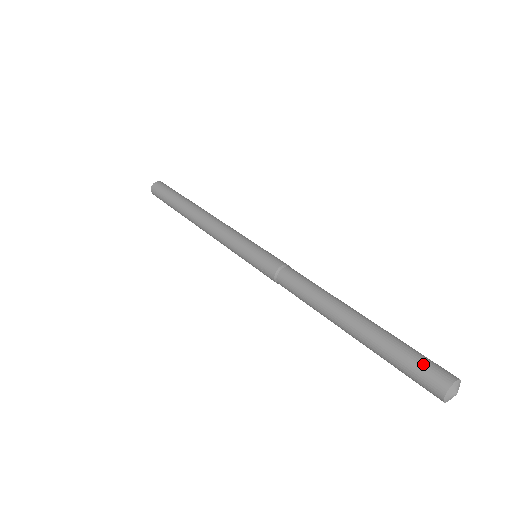
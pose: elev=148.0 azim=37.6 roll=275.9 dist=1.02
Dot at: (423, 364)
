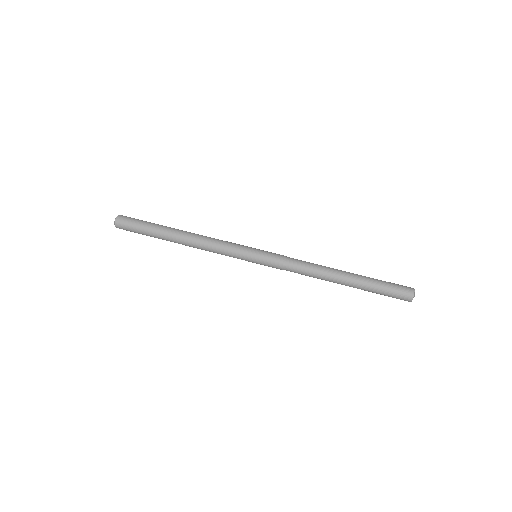
Dot at: (396, 293)
